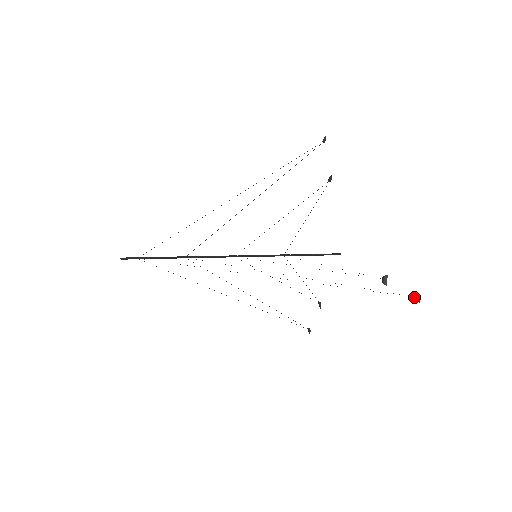
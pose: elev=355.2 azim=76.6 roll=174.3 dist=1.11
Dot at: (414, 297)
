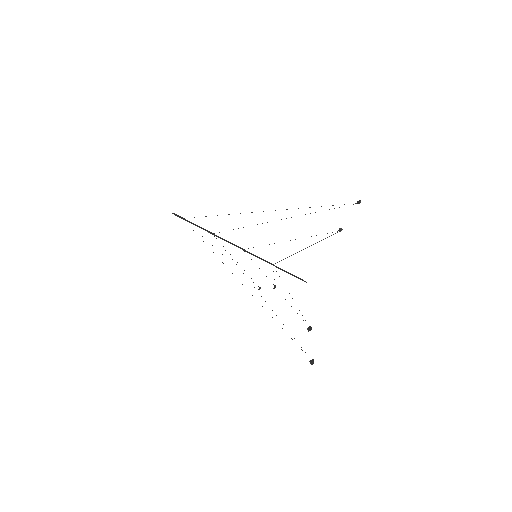
Dot at: (358, 202)
